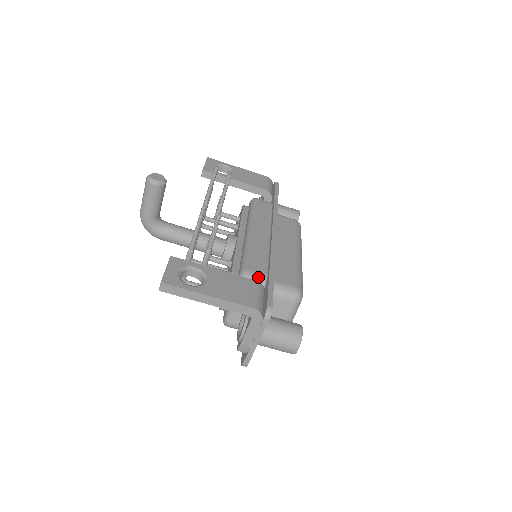
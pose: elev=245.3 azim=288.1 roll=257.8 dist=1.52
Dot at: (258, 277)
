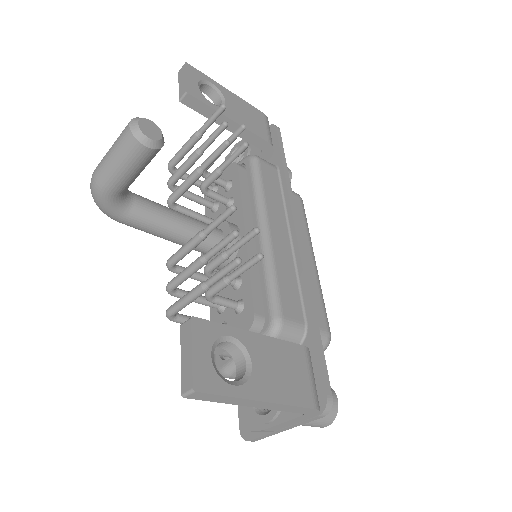
Dot at: (296, 329)
